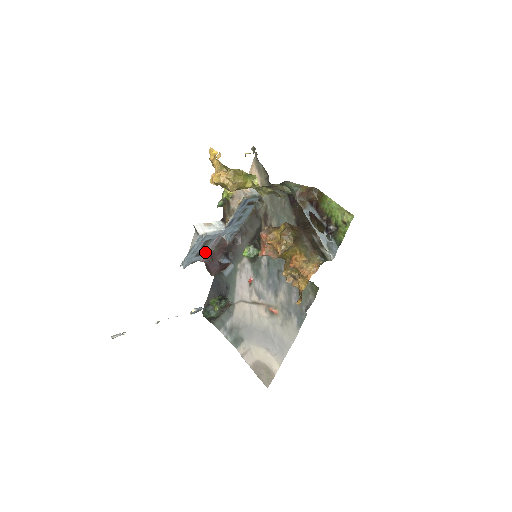
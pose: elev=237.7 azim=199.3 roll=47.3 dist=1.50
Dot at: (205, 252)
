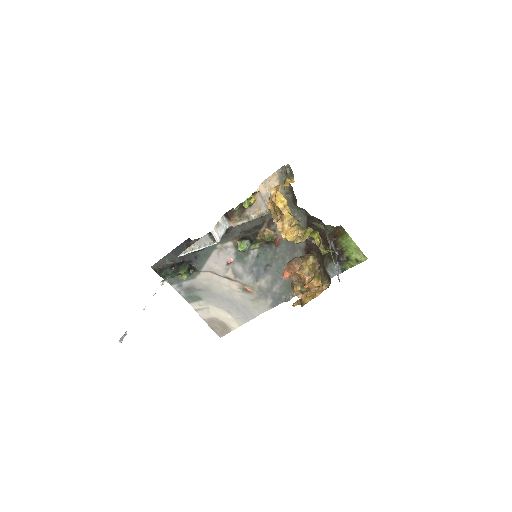
Dot at: occluded
